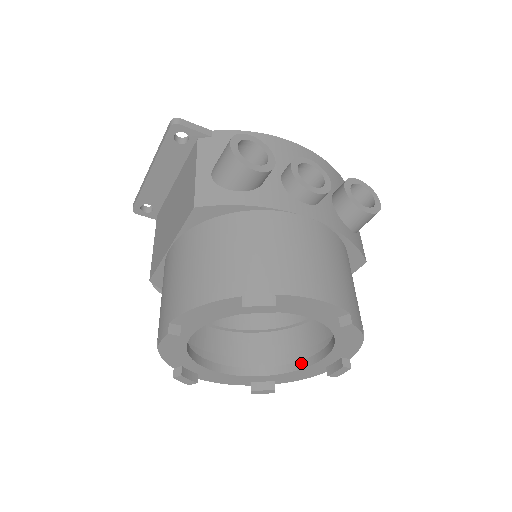
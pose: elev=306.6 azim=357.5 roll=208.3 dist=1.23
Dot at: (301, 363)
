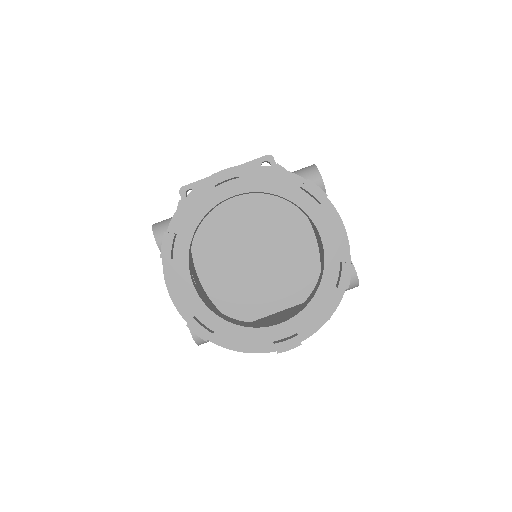
Dot at: (253, 326)
